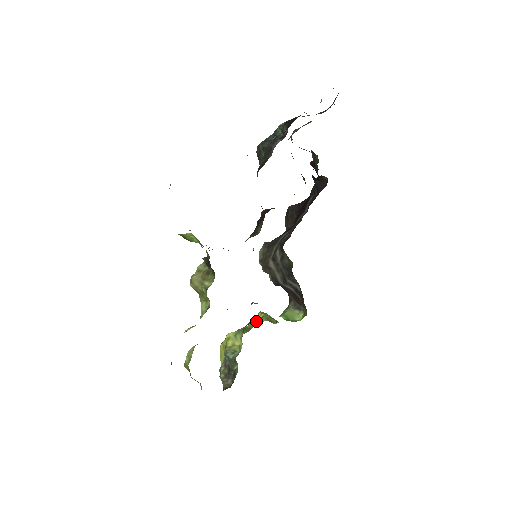
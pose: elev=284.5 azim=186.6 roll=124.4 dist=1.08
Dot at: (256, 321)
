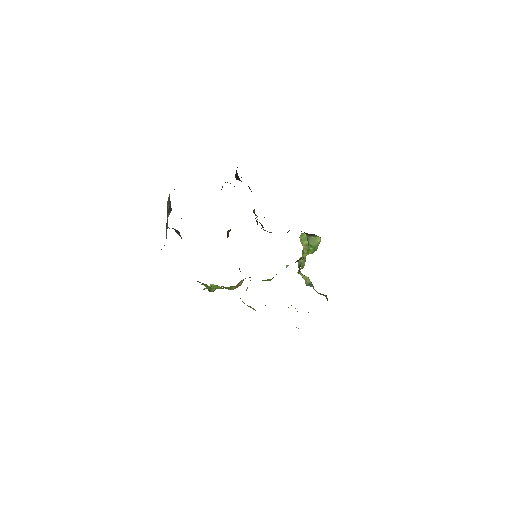
Dot at: occluded
